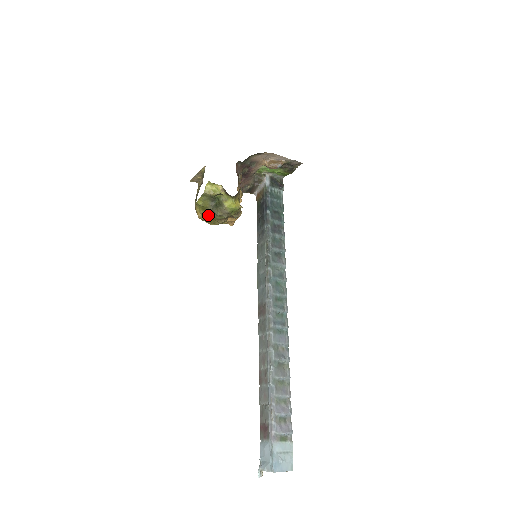
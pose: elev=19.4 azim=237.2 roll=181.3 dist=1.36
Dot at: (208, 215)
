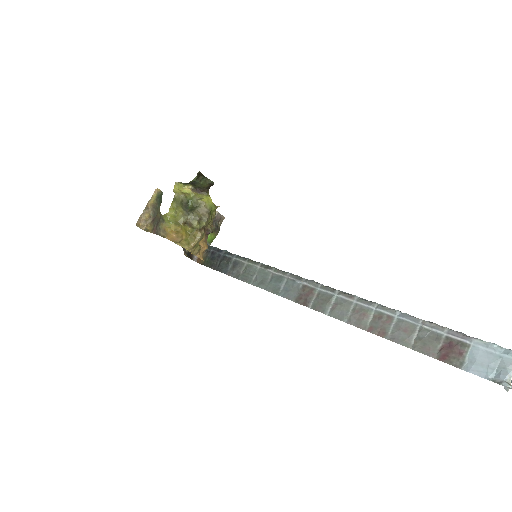
Dot at: (183, 230)
